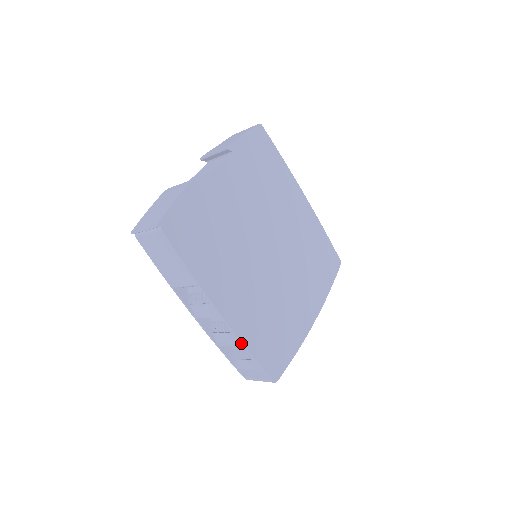
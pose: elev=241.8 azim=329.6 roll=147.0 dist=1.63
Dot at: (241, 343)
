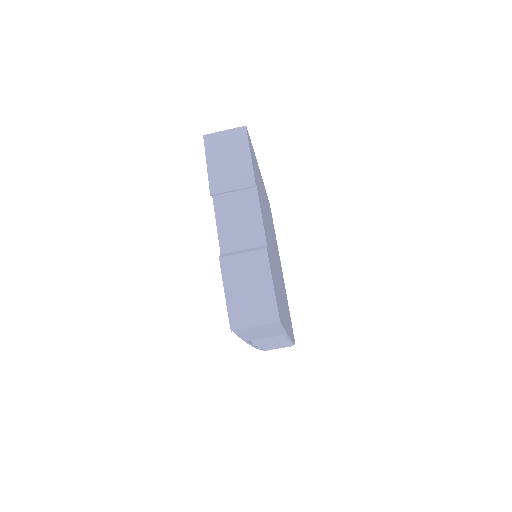
Dot at: (291, 342)
